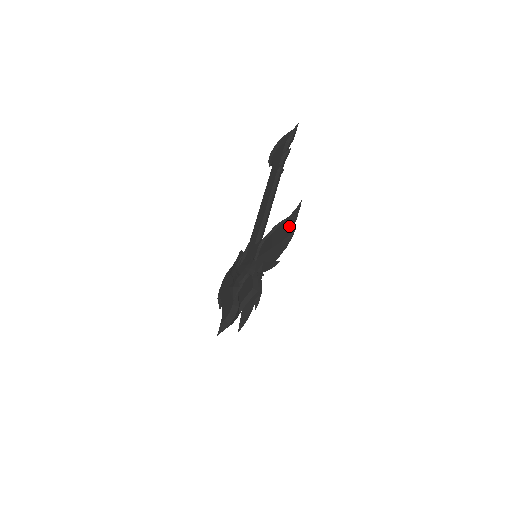
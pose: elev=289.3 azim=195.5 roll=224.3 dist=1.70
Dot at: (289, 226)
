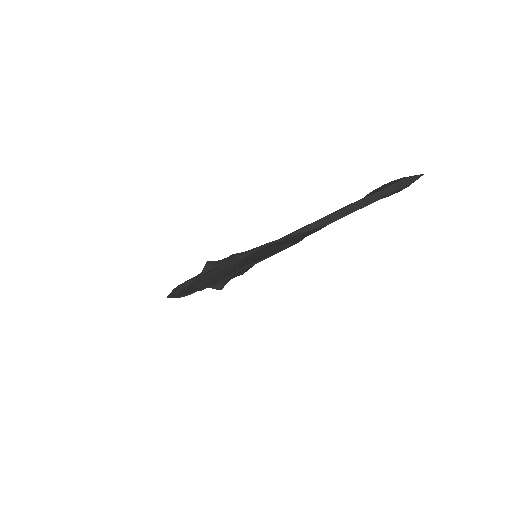
Dot at: (294, 239)
